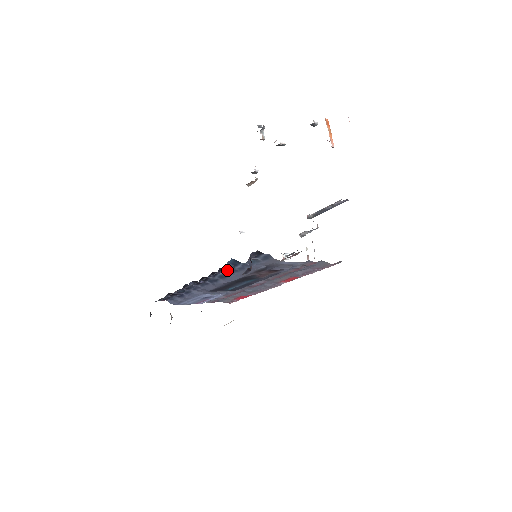
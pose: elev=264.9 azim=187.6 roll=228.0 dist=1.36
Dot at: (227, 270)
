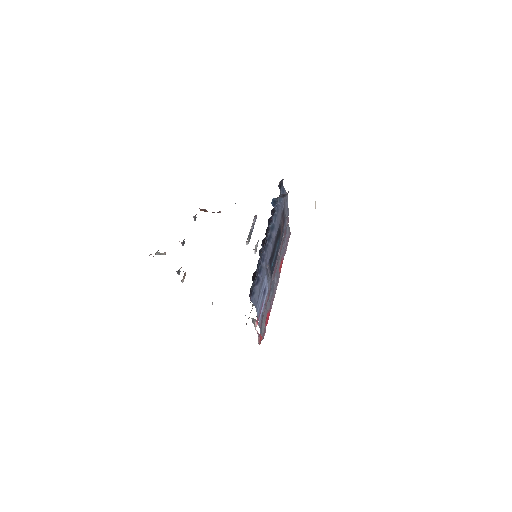
Dot at: (273, 216)
